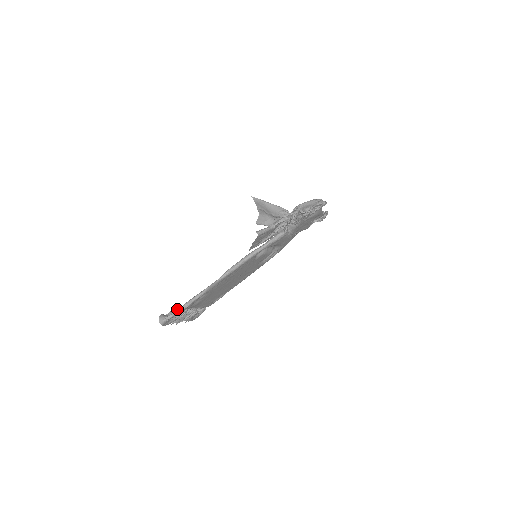
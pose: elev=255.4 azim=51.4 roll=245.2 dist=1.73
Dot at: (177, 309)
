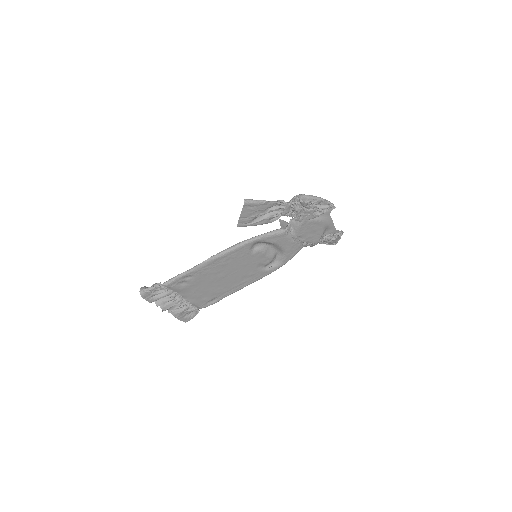
Dot at: (160, 283)
